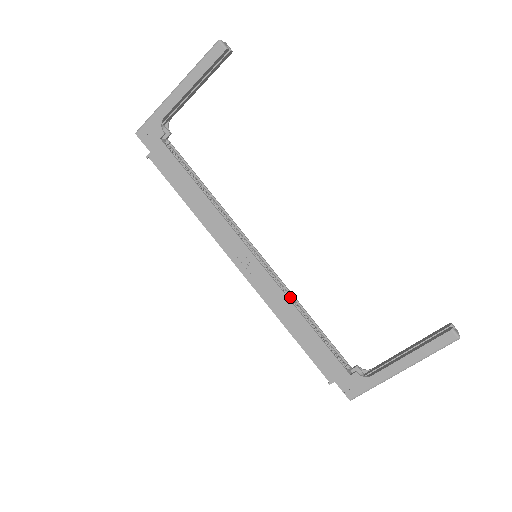
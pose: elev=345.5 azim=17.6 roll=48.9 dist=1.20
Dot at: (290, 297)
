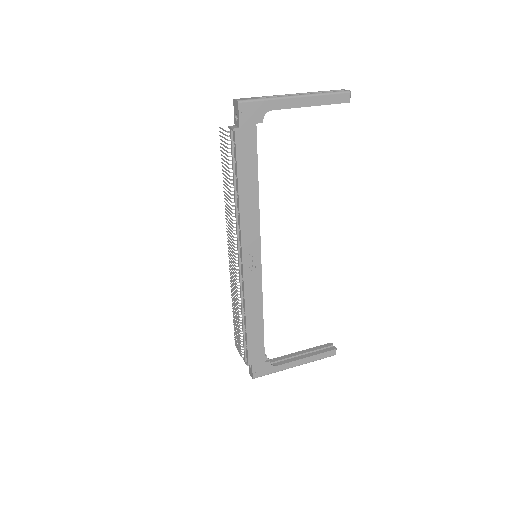
Dot at: occluded
